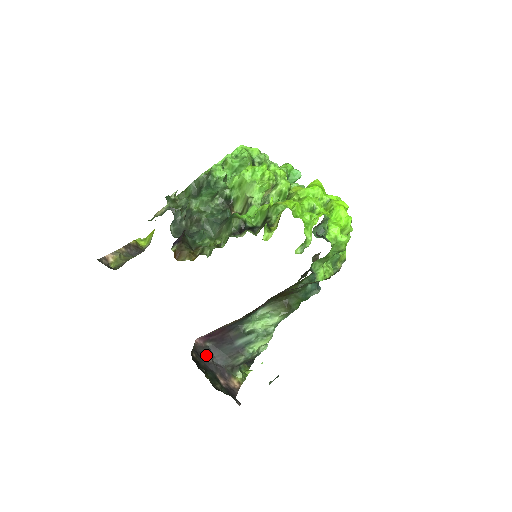
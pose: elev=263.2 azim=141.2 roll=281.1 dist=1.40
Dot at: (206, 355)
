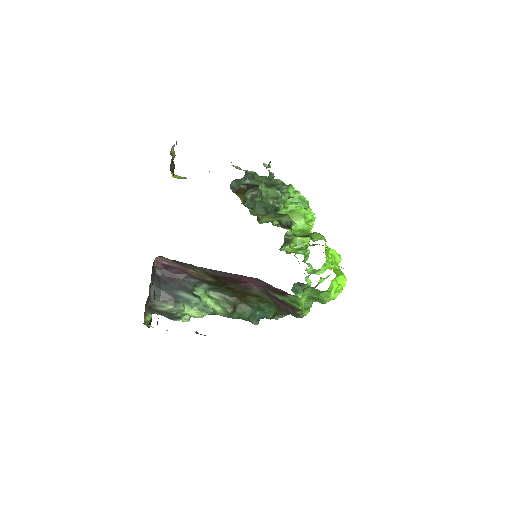
Dot at: (152, 275)
